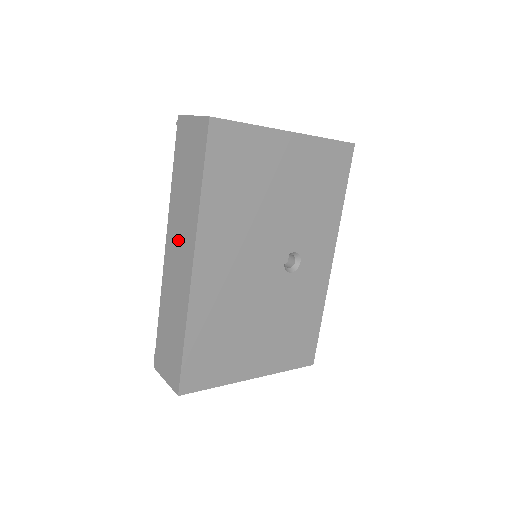
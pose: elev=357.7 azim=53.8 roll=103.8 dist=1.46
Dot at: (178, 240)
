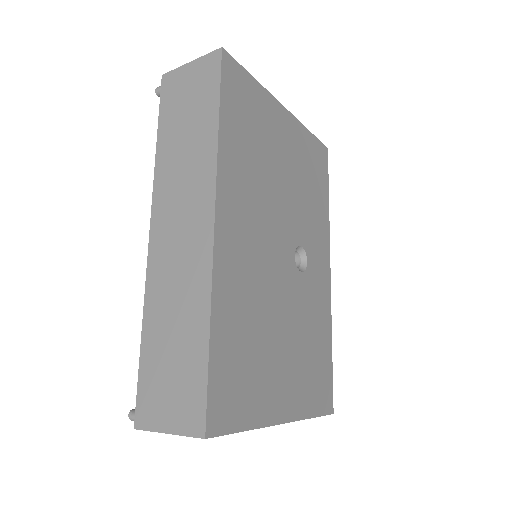
Dot at: (178, 206)
